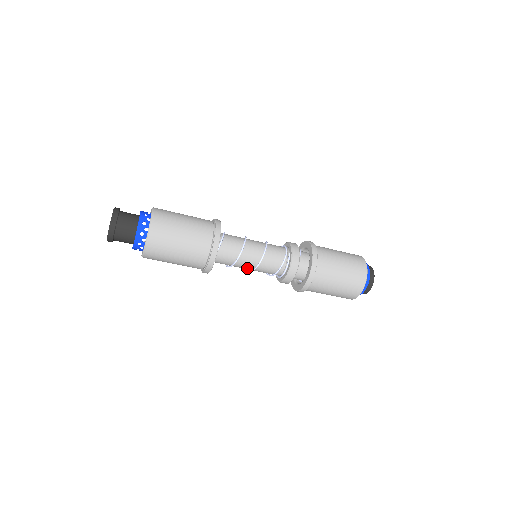
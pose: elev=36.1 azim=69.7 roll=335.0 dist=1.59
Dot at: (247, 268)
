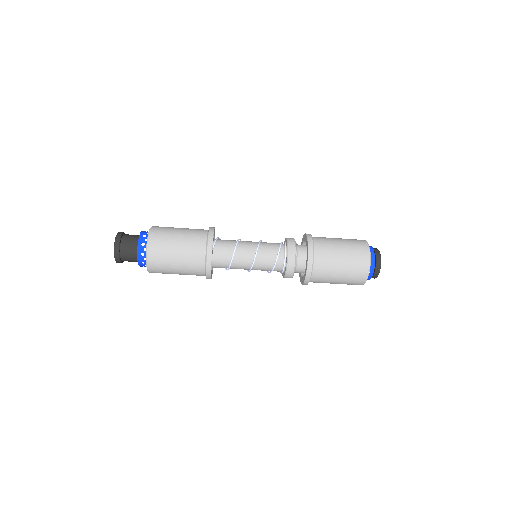
Dot at: (249, 259)
